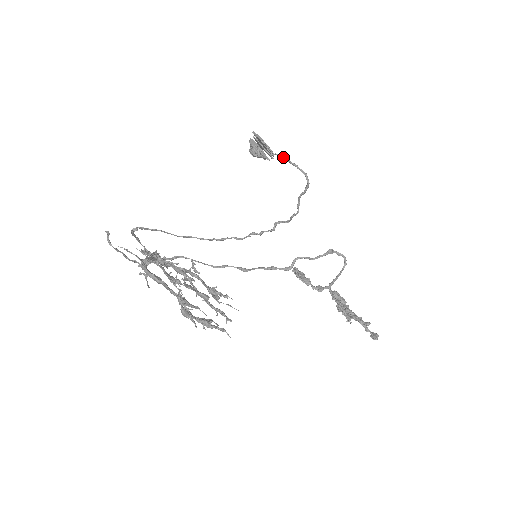
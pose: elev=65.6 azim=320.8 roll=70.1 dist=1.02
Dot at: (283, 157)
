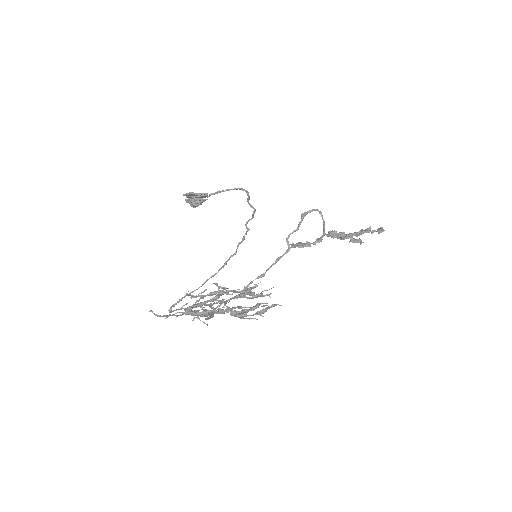
Dot at: (216, 192)
